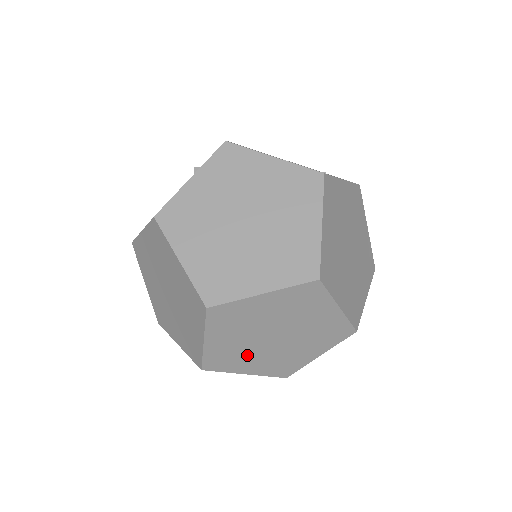
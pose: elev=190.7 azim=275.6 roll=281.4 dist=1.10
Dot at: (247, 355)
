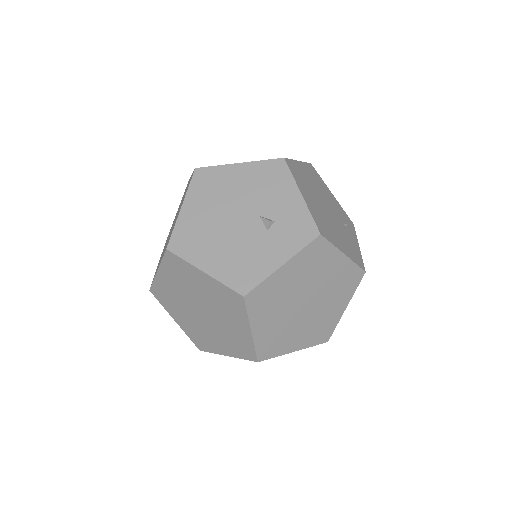
Dot at: occluded
